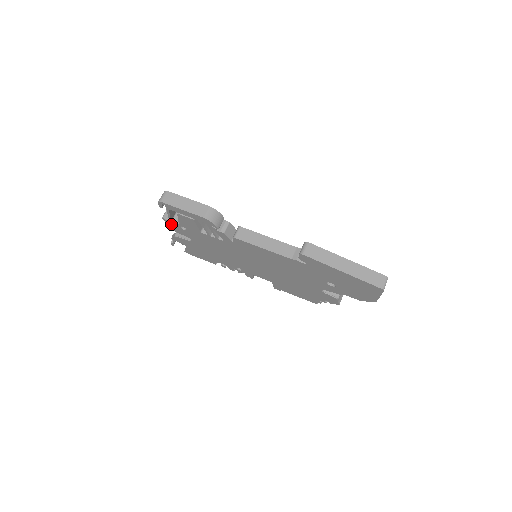
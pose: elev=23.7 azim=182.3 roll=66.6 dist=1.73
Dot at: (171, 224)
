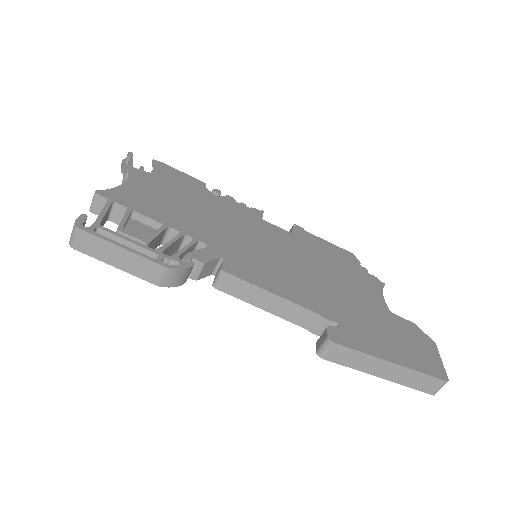
Dot at: occluded
